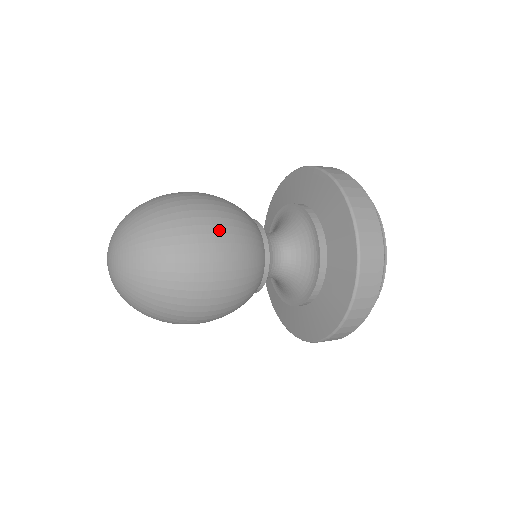
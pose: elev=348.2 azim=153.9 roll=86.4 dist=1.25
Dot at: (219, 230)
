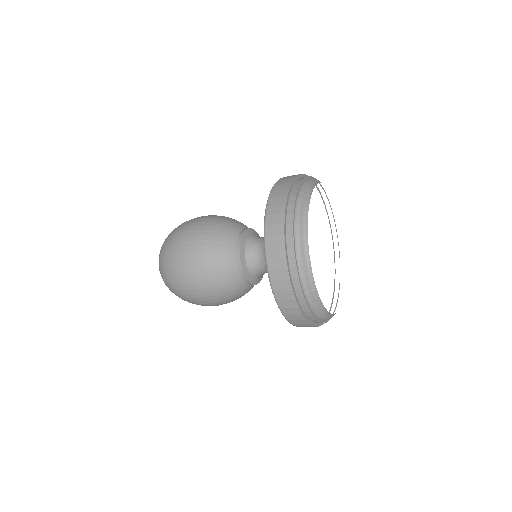
Dot at: (205, 217)
